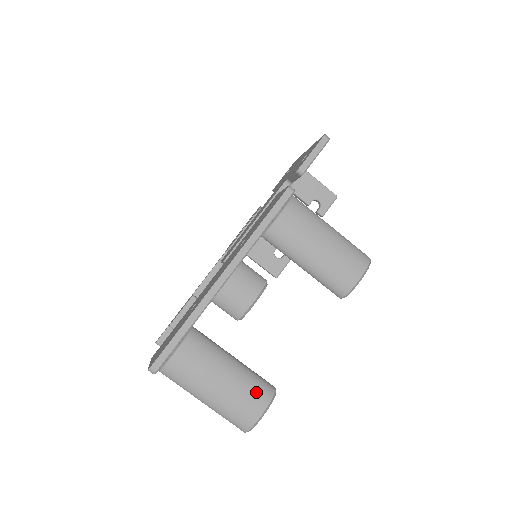
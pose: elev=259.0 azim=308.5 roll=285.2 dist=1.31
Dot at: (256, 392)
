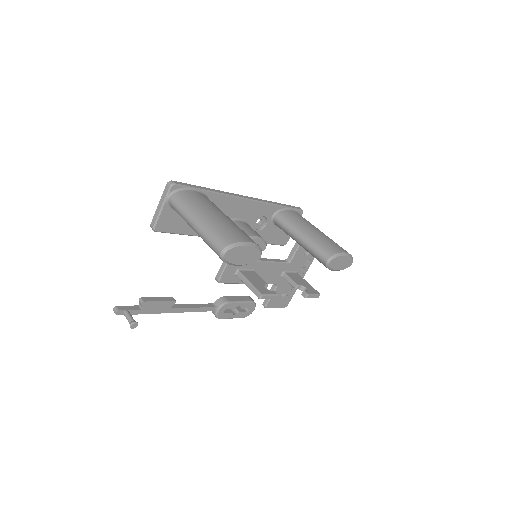
Dot at: (247, 235)
